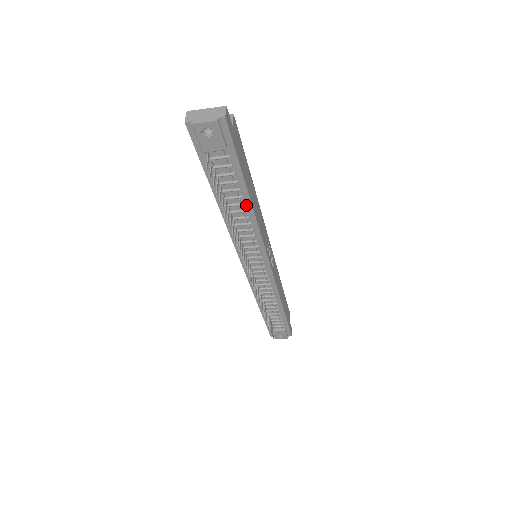
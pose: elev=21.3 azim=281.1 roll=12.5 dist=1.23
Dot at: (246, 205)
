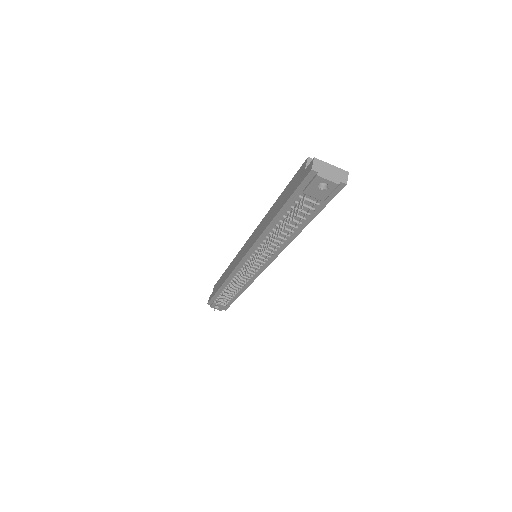
Dot at: (293, 233)
